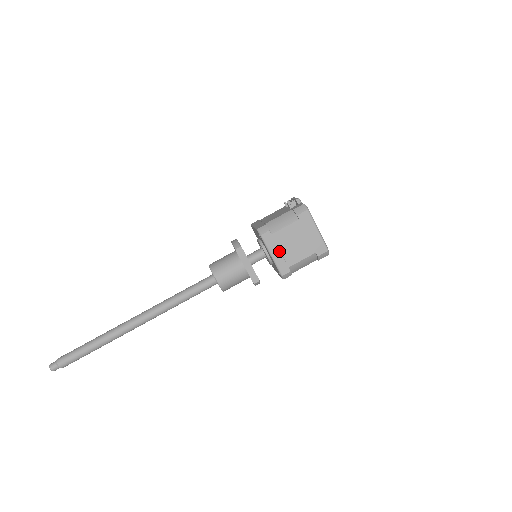
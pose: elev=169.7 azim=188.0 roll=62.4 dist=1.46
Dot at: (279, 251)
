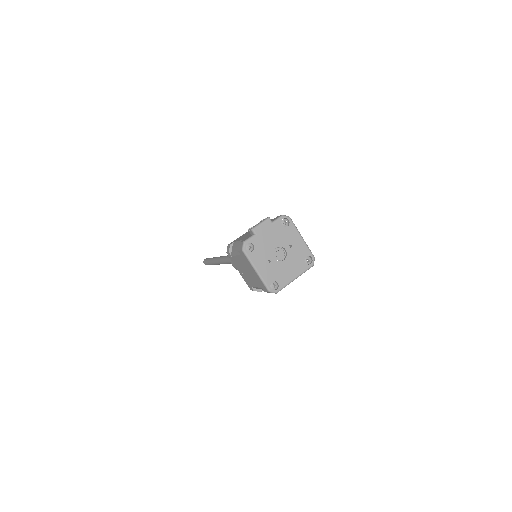
Dot at: (241, 271)
